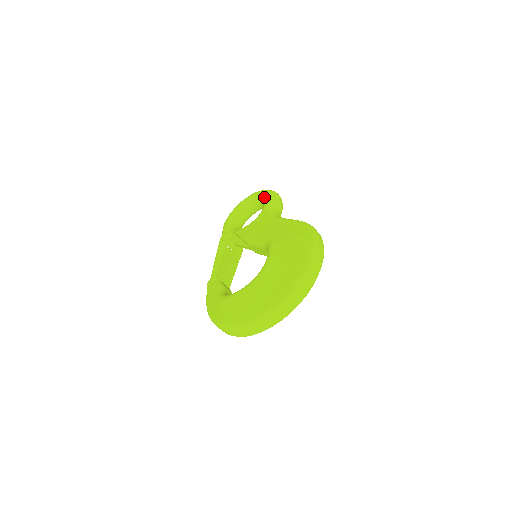
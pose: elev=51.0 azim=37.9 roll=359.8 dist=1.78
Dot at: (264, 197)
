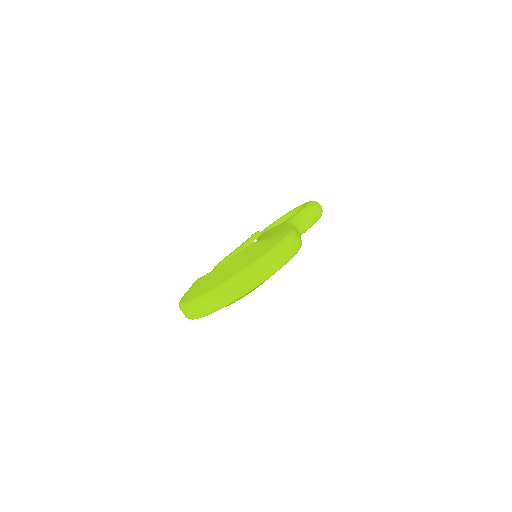
Dot at: occluded
